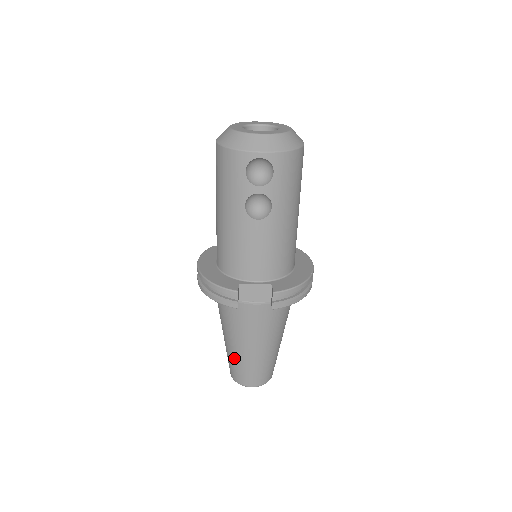
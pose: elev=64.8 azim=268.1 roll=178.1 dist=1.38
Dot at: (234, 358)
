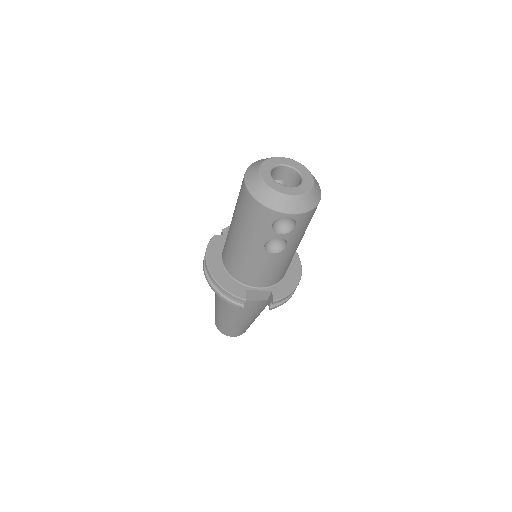
Dot at: (224, 321)
